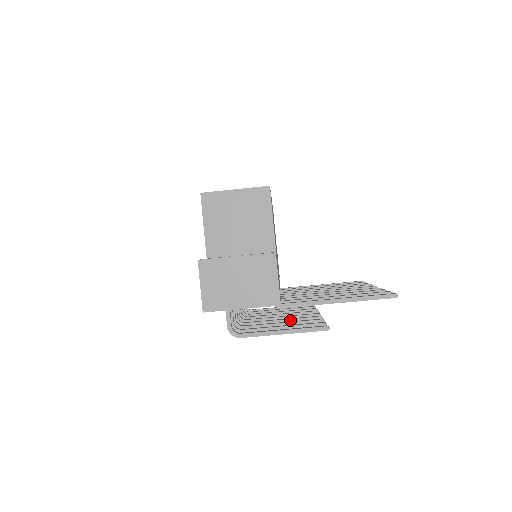
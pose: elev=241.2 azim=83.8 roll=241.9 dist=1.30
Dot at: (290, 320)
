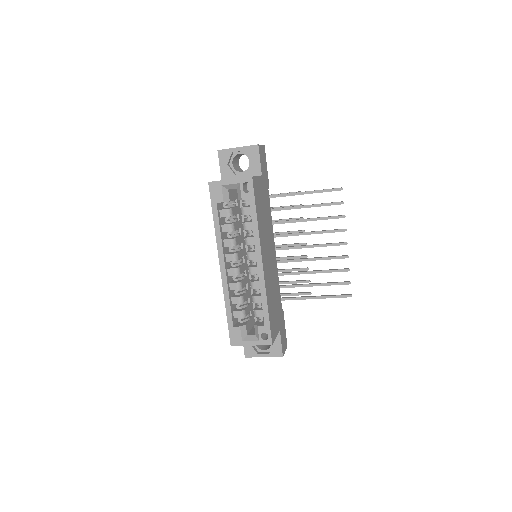
Dot at: (286, 259)
